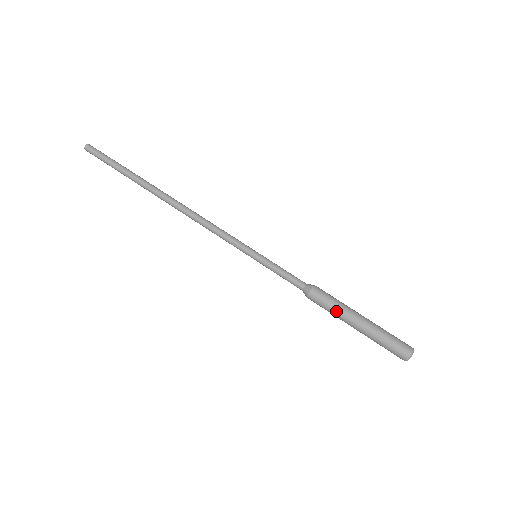
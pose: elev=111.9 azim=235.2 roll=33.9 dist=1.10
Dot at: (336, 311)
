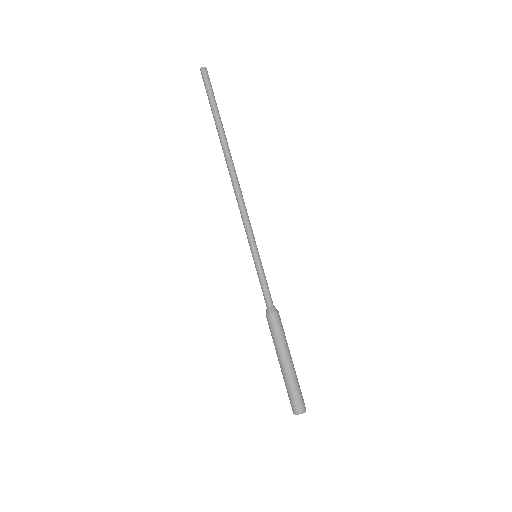
Dot at: (279, 341)
